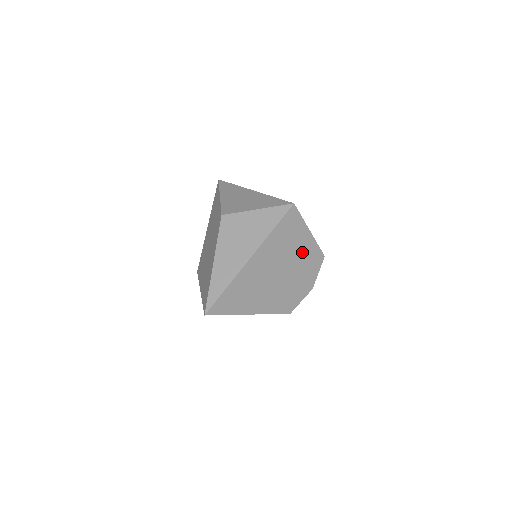
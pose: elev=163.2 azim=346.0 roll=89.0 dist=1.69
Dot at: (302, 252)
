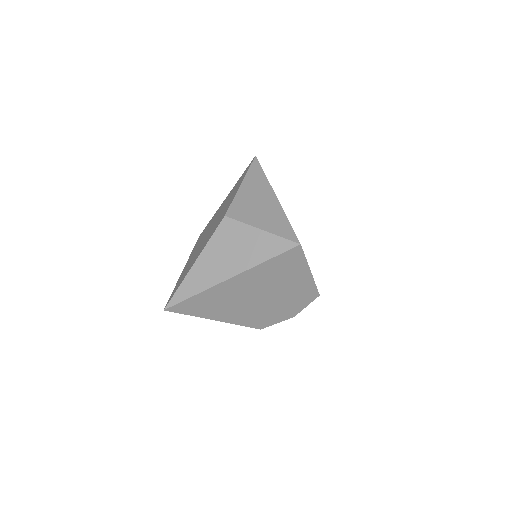
Dot at: (294, 286)
